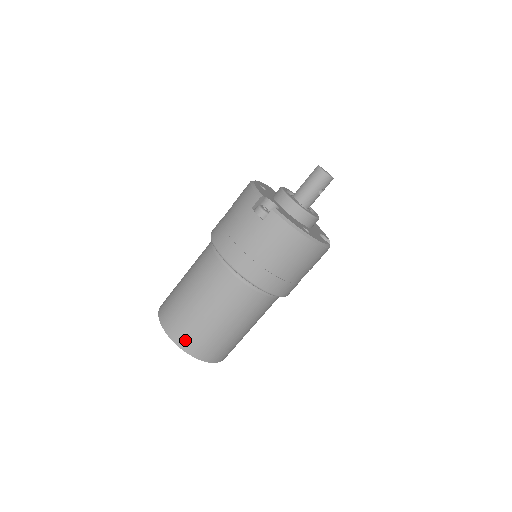
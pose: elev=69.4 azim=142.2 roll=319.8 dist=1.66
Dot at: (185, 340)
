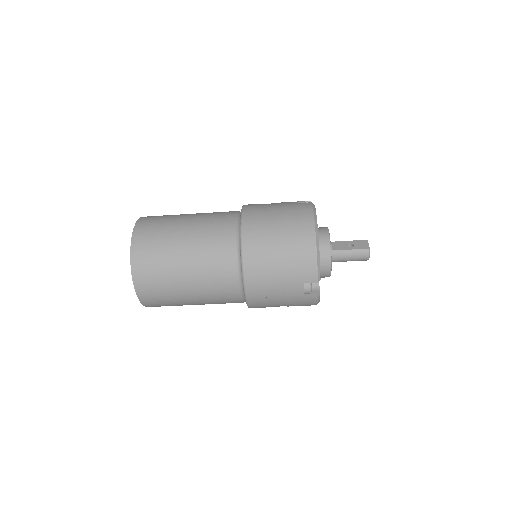
Dot at: (153, 305)
